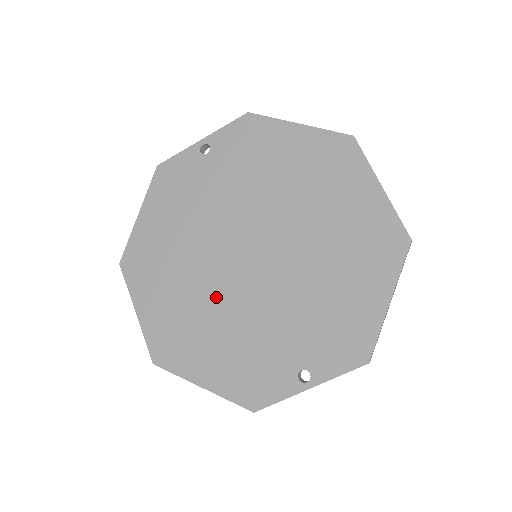
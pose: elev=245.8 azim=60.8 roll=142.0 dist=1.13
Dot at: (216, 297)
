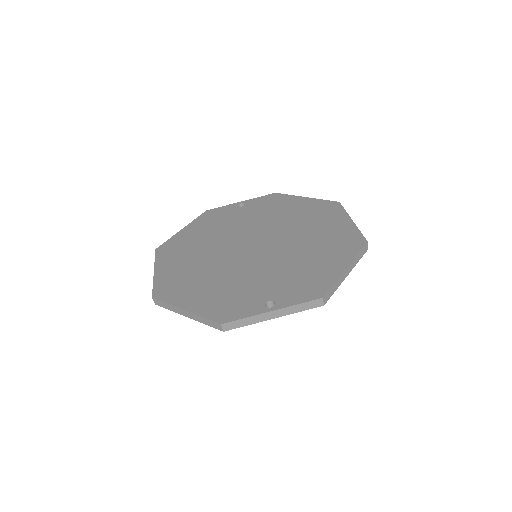
Dot at: (219, 265)
